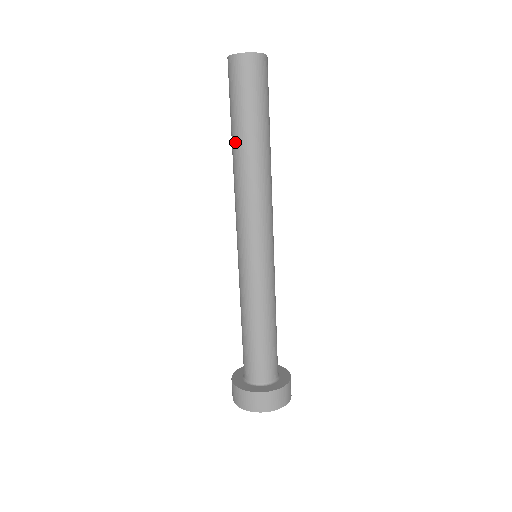
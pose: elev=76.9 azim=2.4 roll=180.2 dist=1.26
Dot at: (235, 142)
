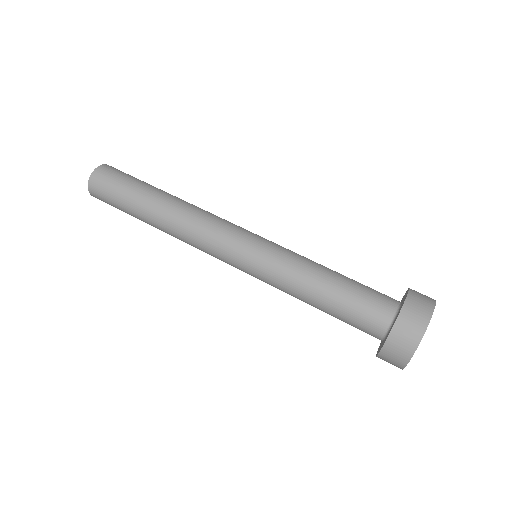
Dot at: (149, 208)
